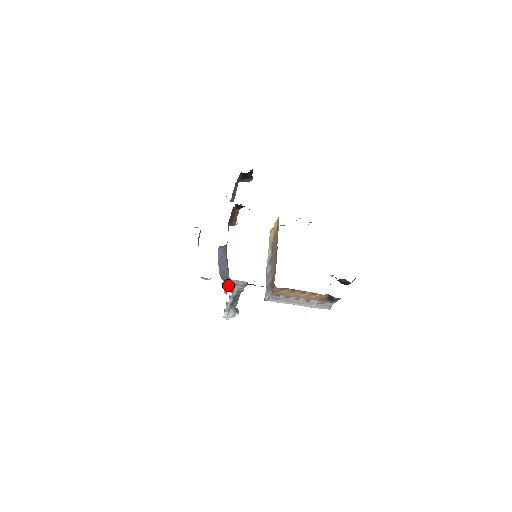
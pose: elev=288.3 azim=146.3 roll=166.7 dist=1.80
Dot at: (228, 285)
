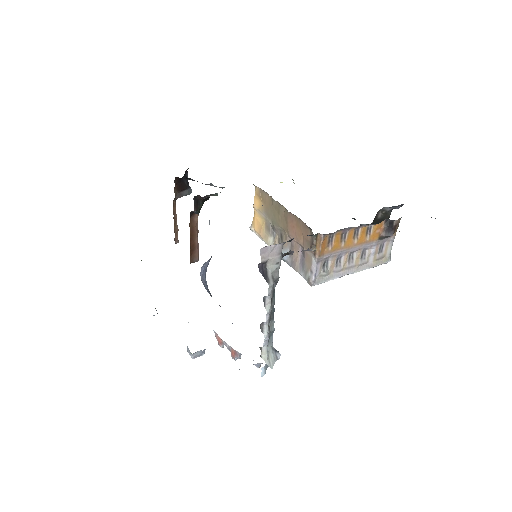
Dot at: occluded
